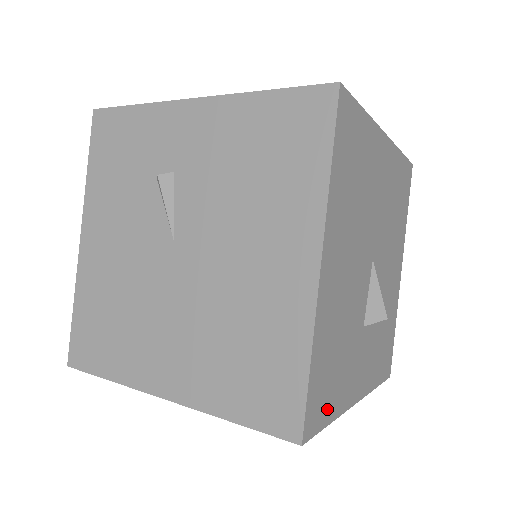
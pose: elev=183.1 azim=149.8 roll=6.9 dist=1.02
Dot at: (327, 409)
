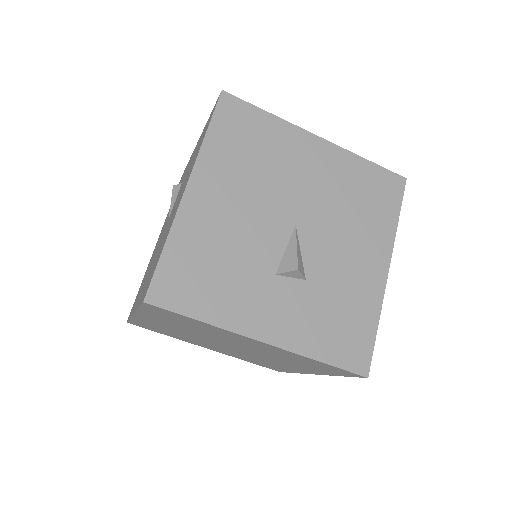
Dot at: (192, 303)
